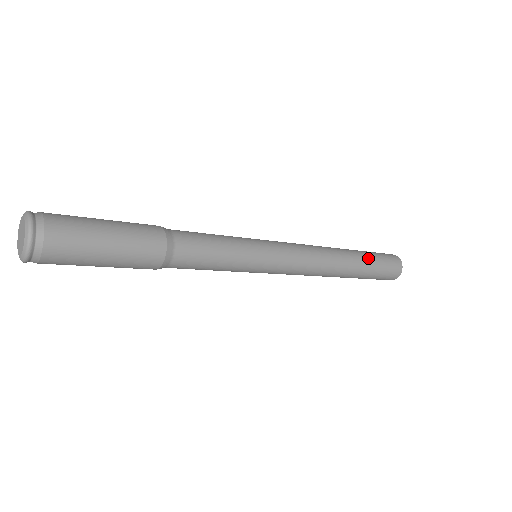
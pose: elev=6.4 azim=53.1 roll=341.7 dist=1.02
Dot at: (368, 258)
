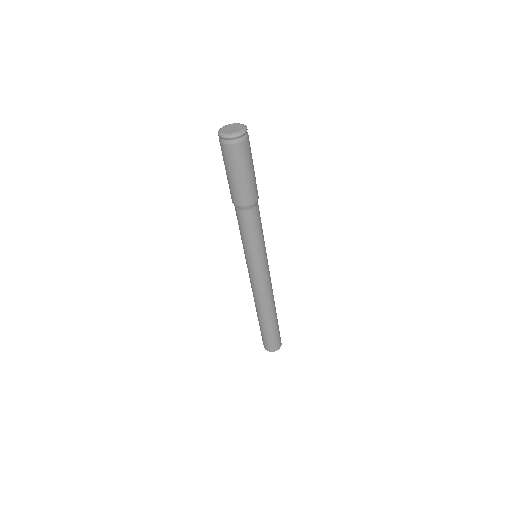
Dot at: (277, 323)
